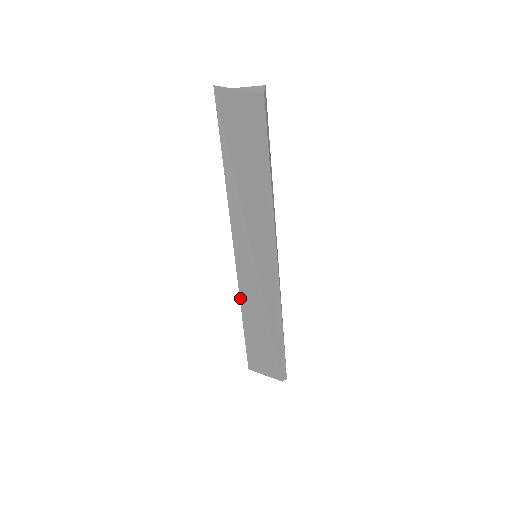
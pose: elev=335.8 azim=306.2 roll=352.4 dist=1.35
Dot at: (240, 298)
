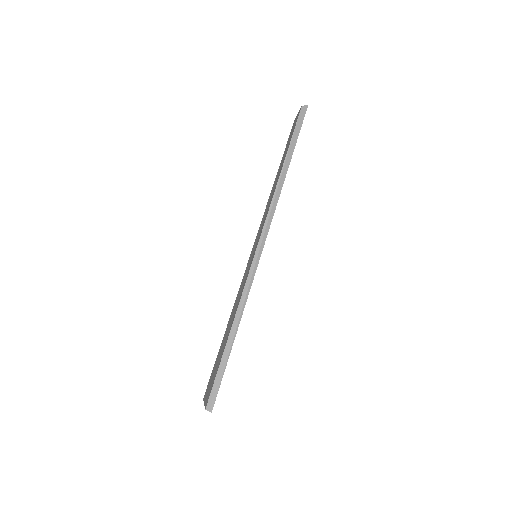
Dot at: occluded
